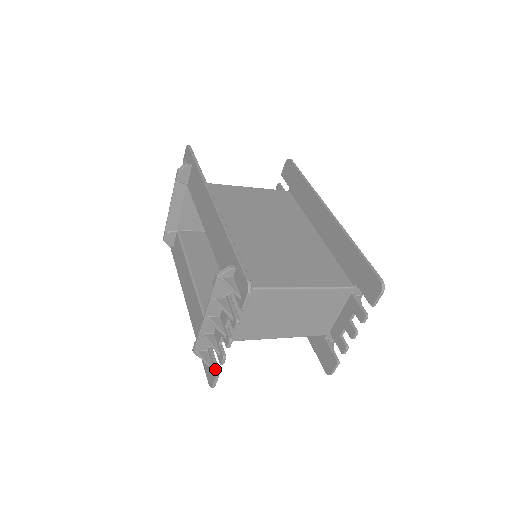
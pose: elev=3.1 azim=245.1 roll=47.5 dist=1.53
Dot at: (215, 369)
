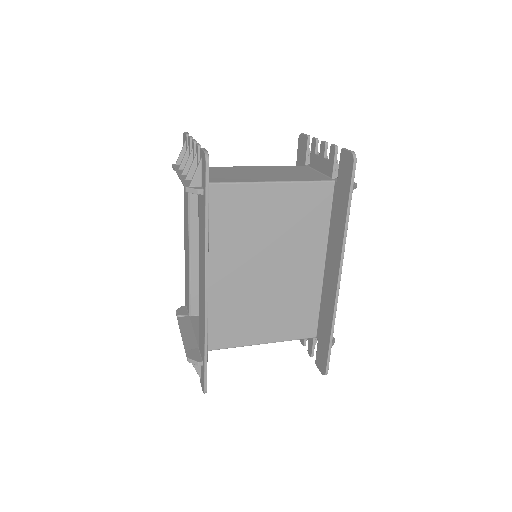
Dot at: occluded
